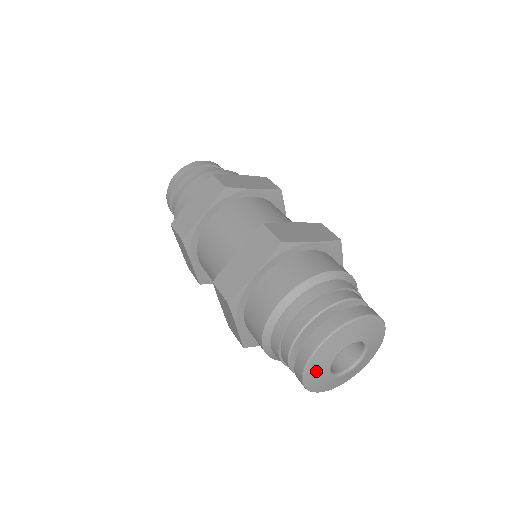
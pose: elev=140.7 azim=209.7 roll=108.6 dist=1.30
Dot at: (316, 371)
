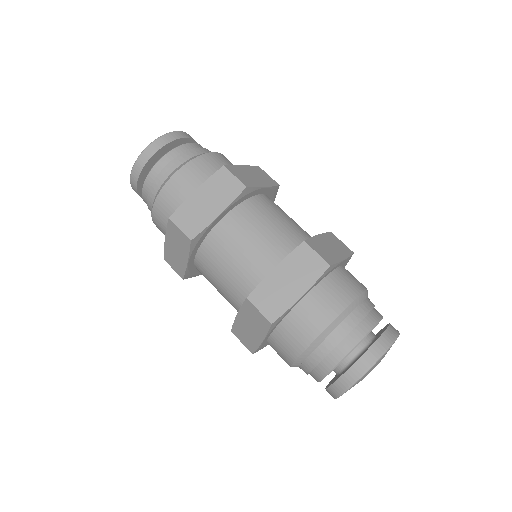
Dot at: occluded
